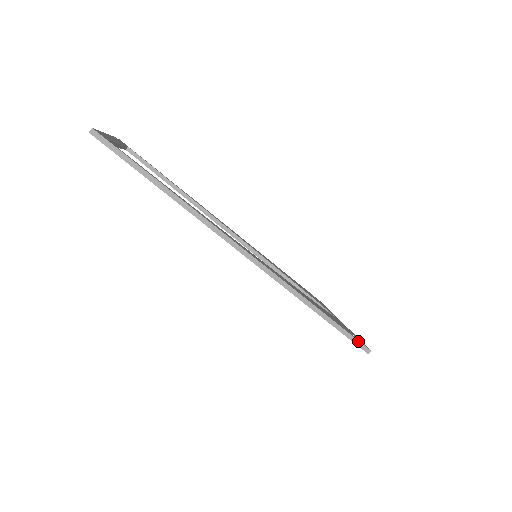
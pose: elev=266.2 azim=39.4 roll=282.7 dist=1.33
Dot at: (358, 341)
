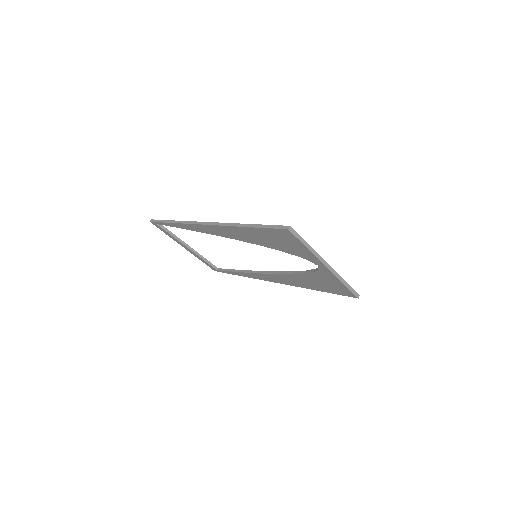
Dot at: (278, 226)
